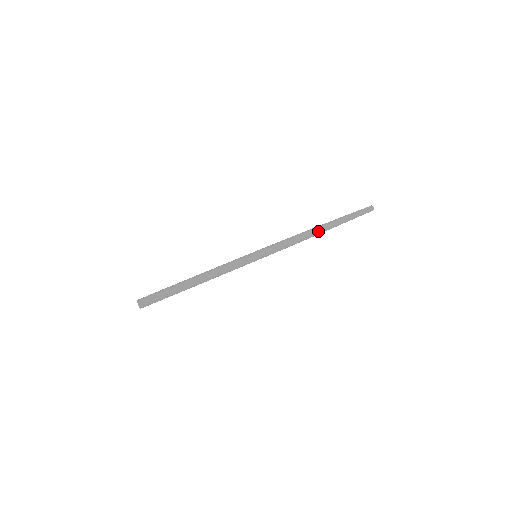
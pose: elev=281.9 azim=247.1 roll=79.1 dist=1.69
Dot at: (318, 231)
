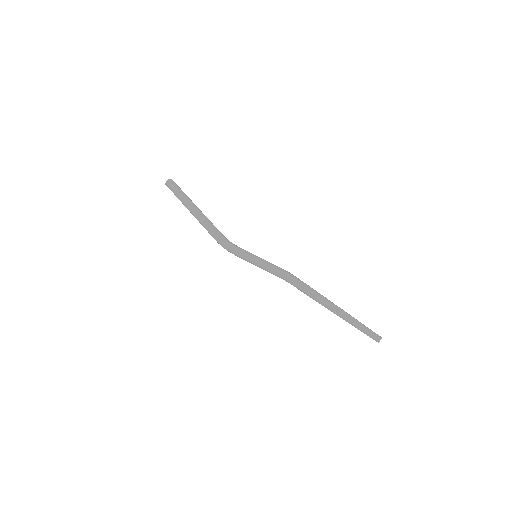
Dot at: (318, 293)
